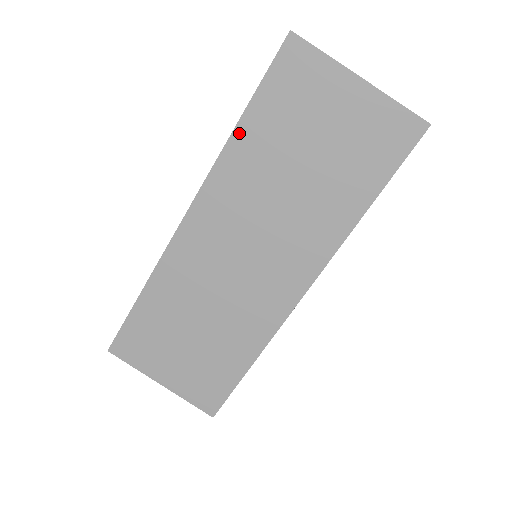
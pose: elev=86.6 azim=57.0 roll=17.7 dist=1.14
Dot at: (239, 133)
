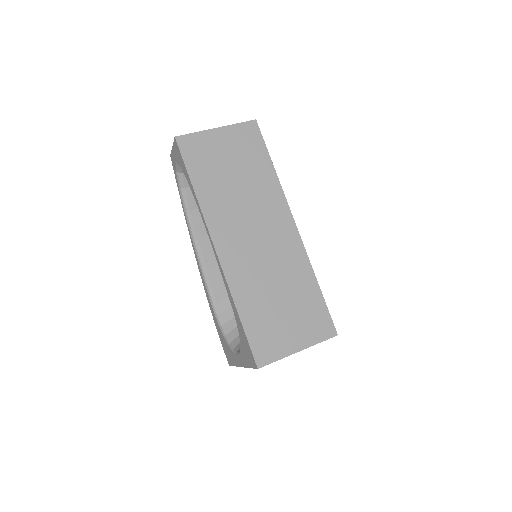
Dot at: (198, 191)
